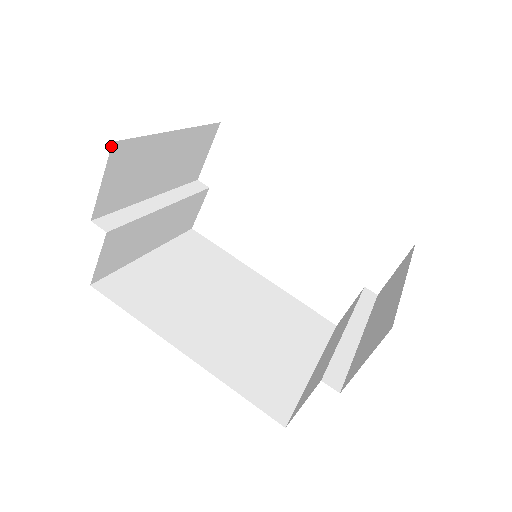
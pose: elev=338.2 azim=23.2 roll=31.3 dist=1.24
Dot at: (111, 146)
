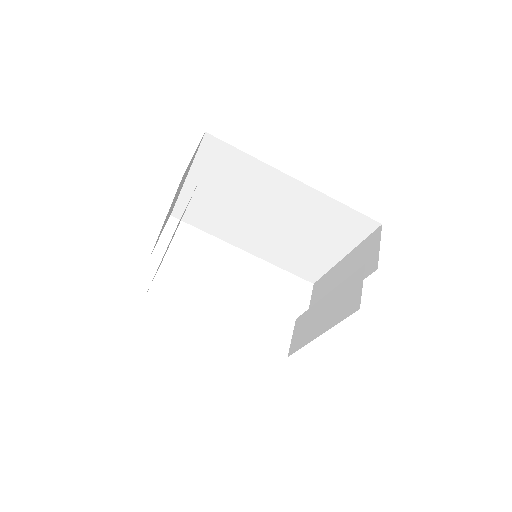
Dot at: (204, 134)
